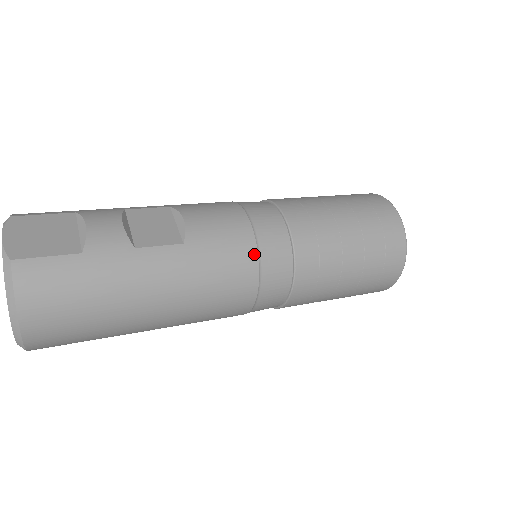
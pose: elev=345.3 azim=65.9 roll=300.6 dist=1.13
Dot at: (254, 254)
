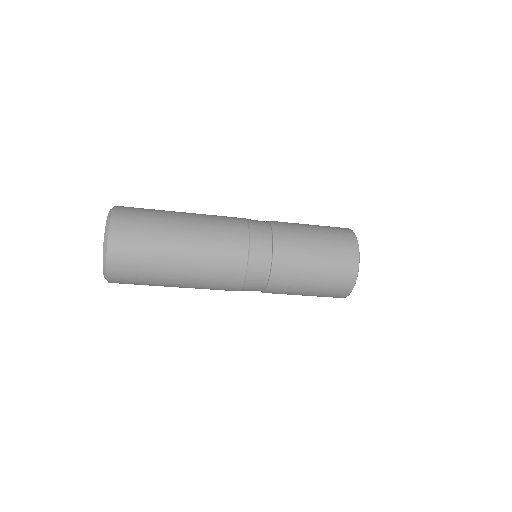
Dot at: (244, 218)
